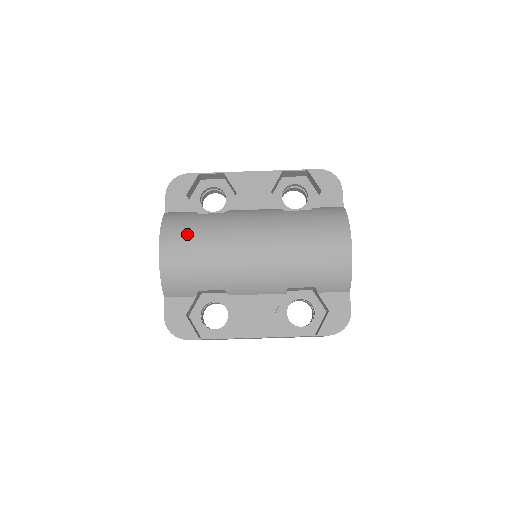
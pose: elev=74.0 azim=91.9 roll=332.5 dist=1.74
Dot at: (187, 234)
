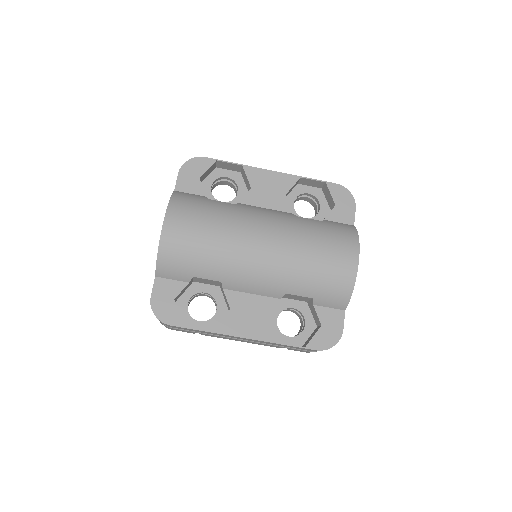
Dot at: (195, 216)
